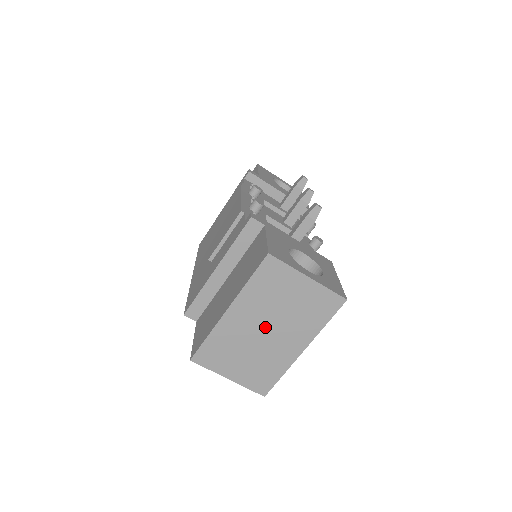
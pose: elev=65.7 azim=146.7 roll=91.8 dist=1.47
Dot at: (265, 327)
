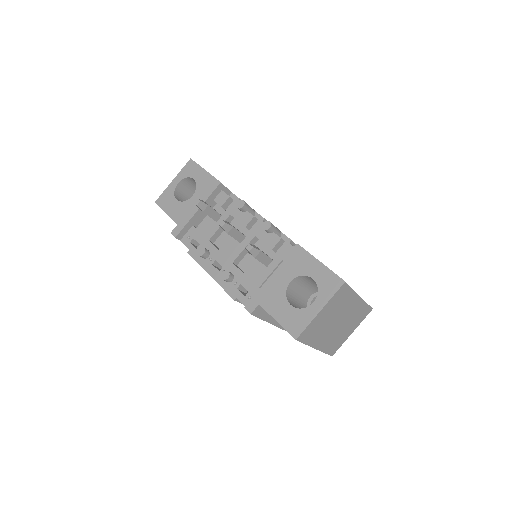
Dot at: (335, 325)
